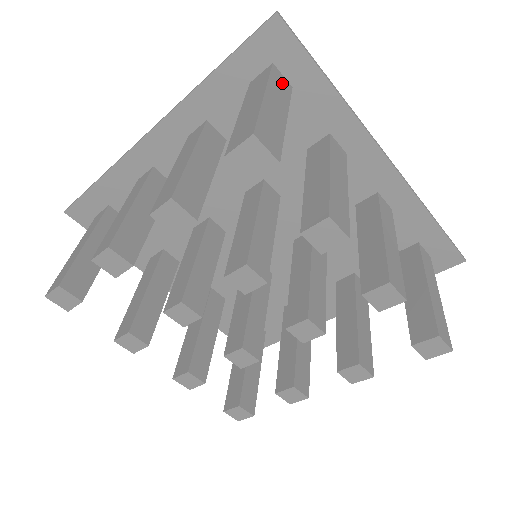
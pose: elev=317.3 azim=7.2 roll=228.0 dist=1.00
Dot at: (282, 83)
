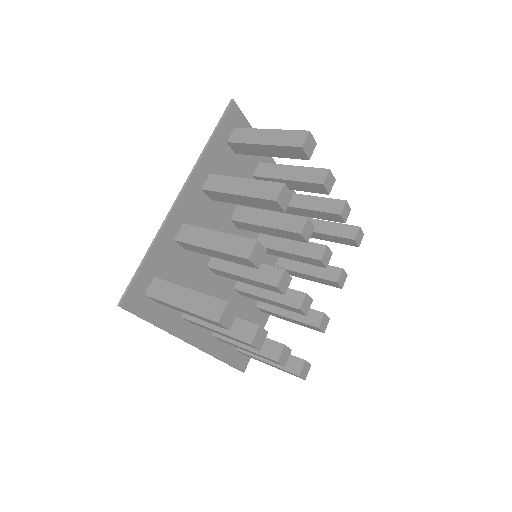
Dot at: occluded
